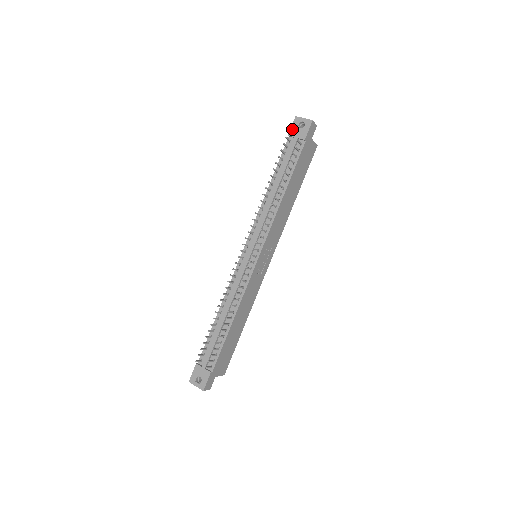
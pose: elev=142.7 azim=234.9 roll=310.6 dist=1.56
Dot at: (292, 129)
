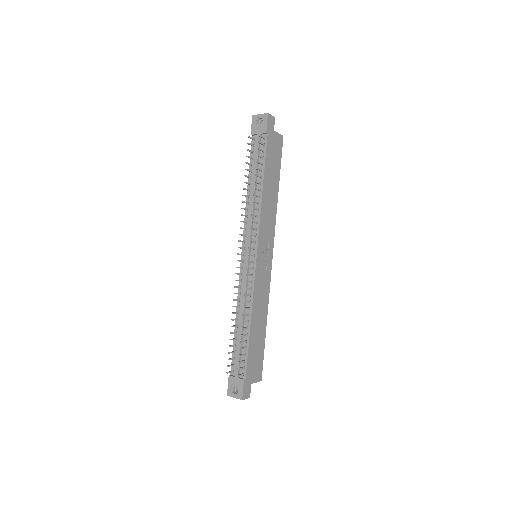
Dot at: (252, 128)
